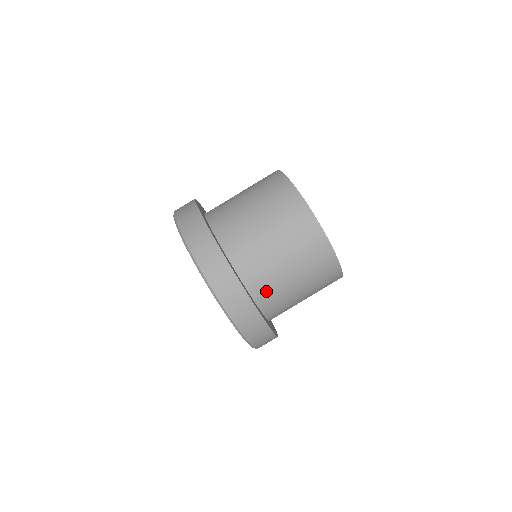
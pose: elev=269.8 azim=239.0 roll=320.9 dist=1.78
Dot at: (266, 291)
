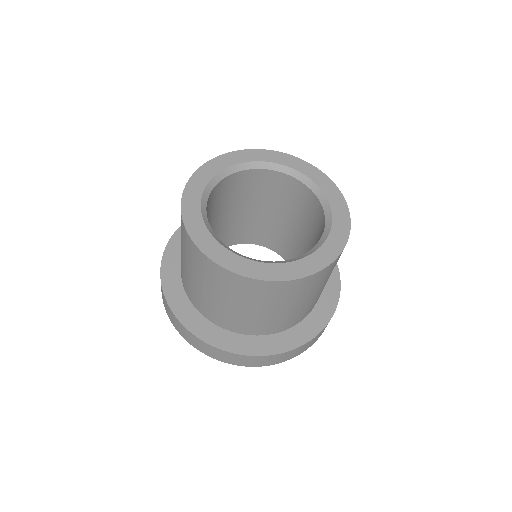
Dot at: (229, 322)
